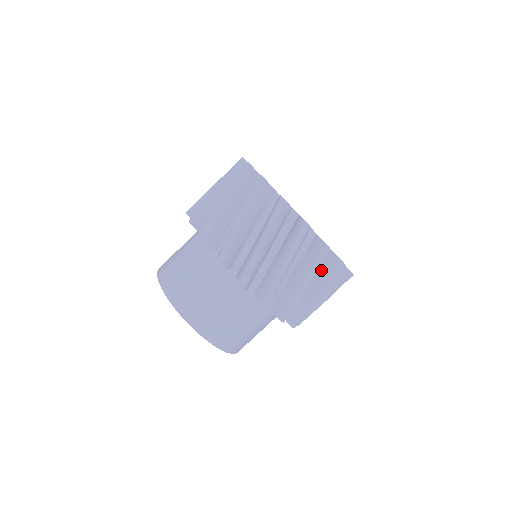
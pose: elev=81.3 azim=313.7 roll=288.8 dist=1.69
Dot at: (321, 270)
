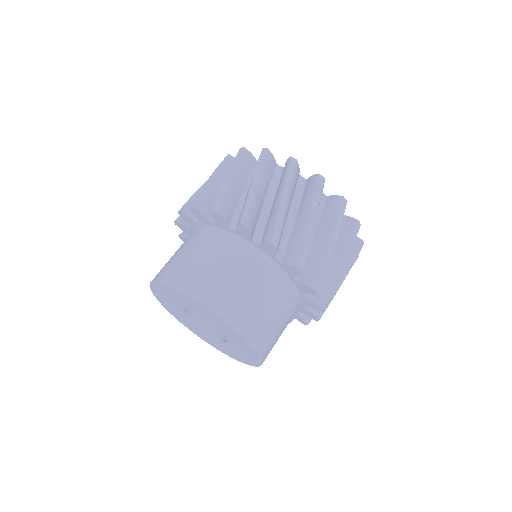
Dot at: (338, 236)
